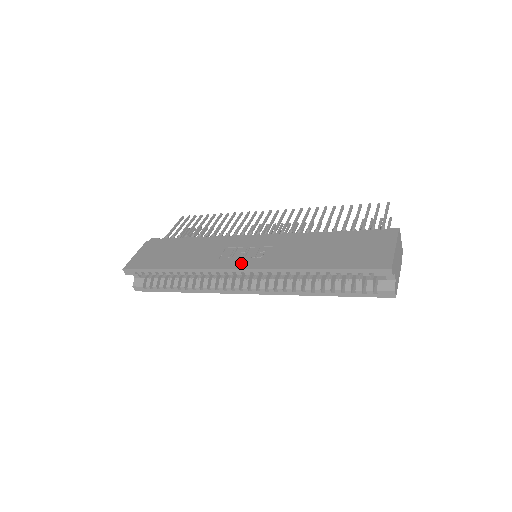
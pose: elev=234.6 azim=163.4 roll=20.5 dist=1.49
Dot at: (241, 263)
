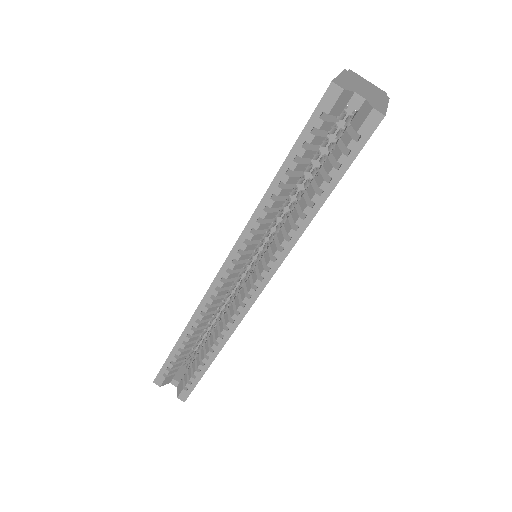
Dot at: occluded
